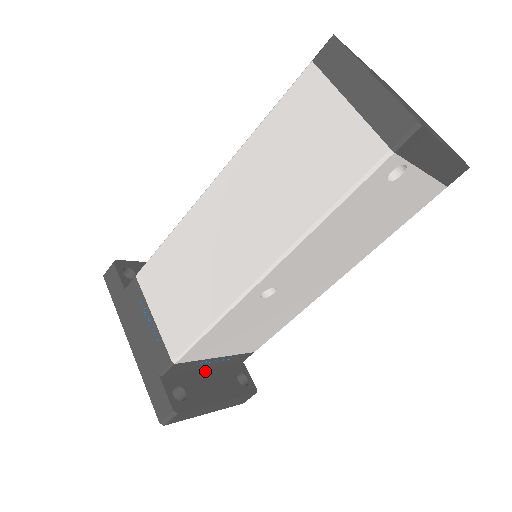
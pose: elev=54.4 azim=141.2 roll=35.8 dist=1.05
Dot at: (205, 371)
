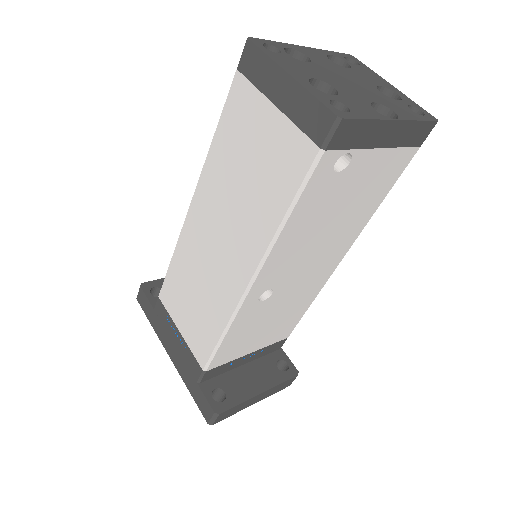
Dot at: (242, 367)
